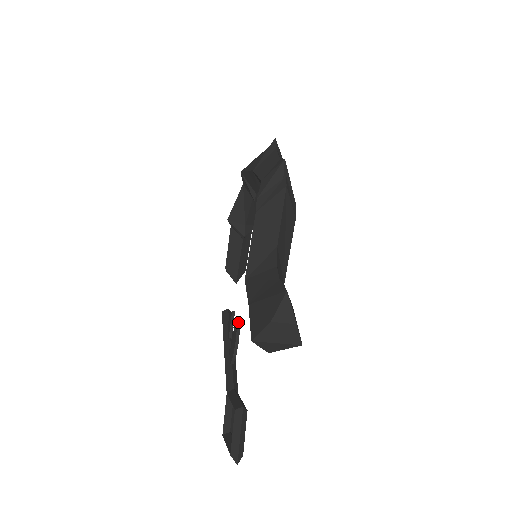
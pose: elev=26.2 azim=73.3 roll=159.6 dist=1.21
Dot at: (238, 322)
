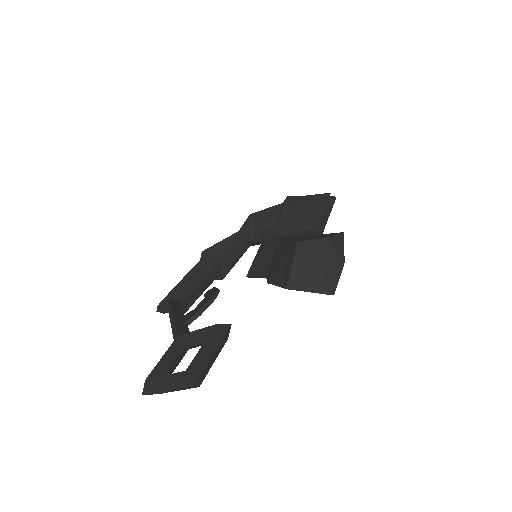
Dot at: occluded
